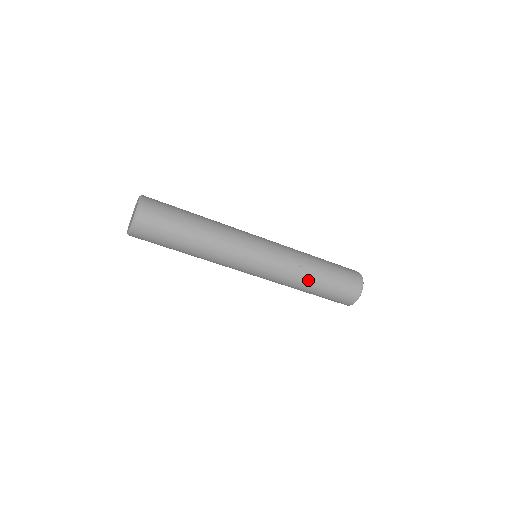
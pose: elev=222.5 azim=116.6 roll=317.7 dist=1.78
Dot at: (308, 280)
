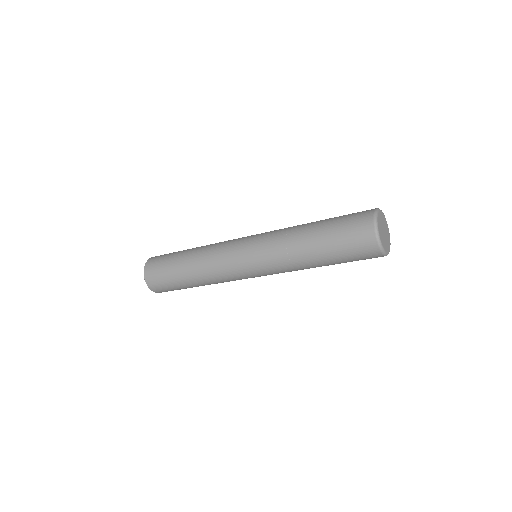
Dot at: (309, 265)
